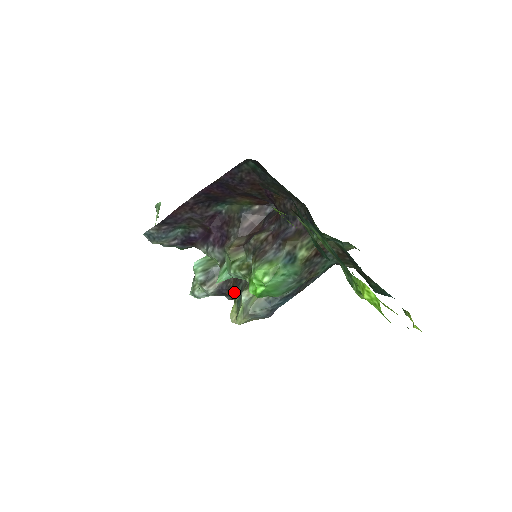
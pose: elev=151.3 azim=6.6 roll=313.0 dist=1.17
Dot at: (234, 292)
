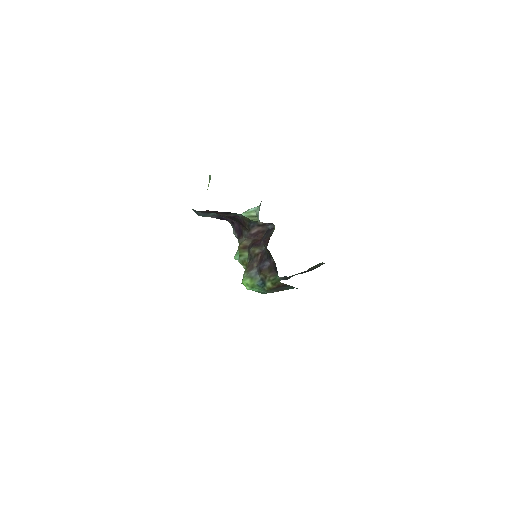
Dot at: occluded
